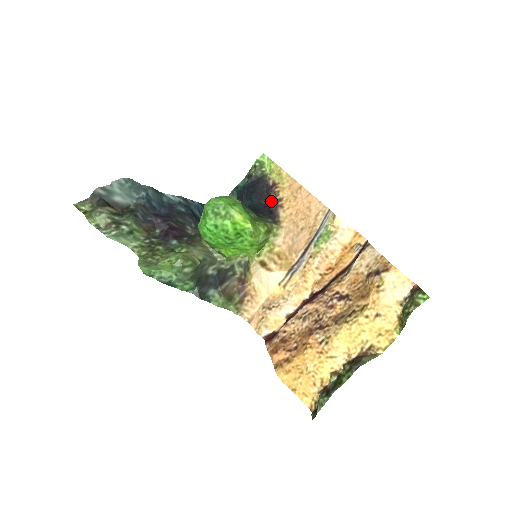
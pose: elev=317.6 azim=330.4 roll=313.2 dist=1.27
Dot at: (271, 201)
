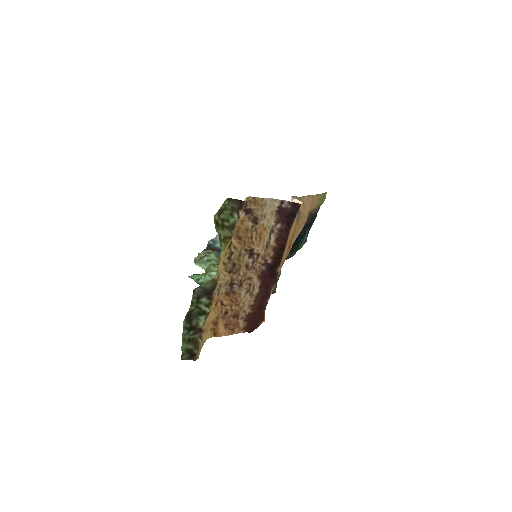
Dot at: (307, 222)
